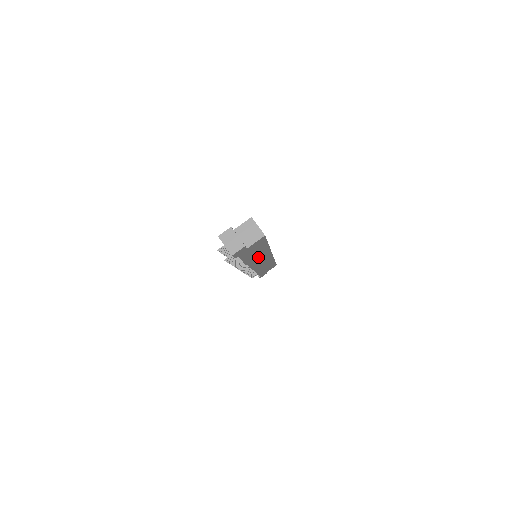
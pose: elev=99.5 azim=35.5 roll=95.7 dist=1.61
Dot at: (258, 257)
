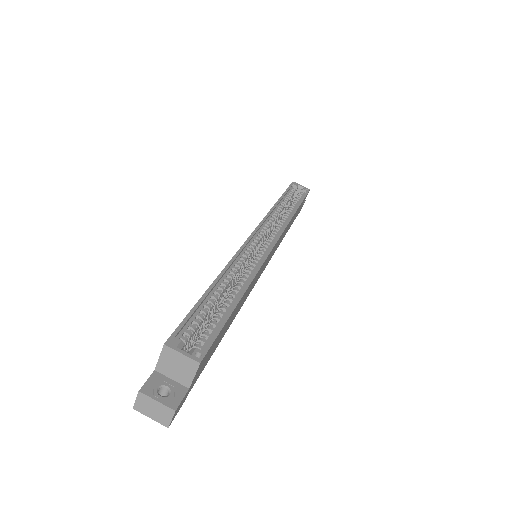
Dot at: occluded
